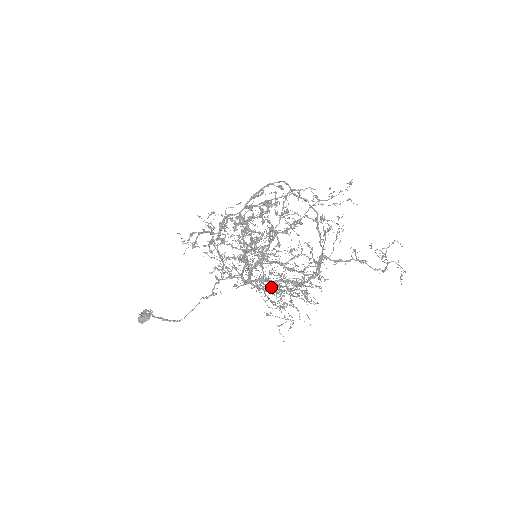
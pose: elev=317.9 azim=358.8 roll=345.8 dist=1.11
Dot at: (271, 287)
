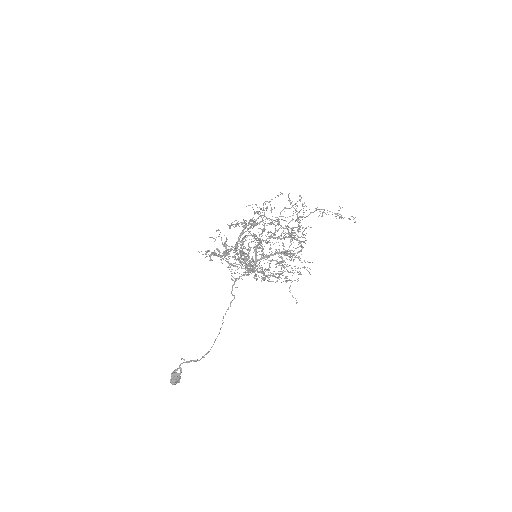
Dot at: (273, 260)
